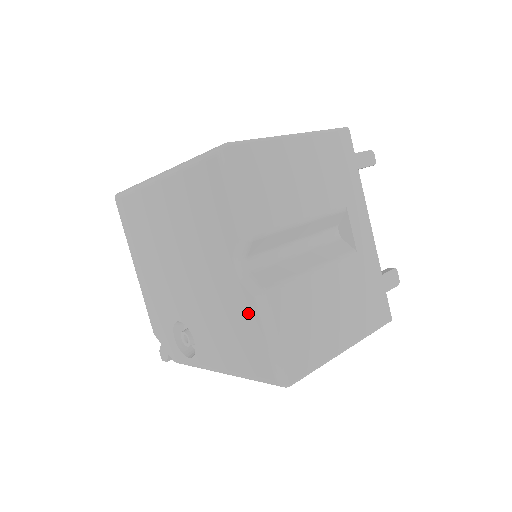
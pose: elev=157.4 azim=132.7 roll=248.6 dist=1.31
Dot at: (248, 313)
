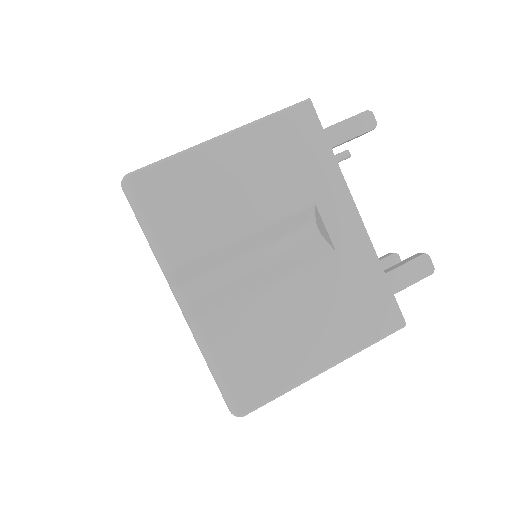
Dot at: occluded
